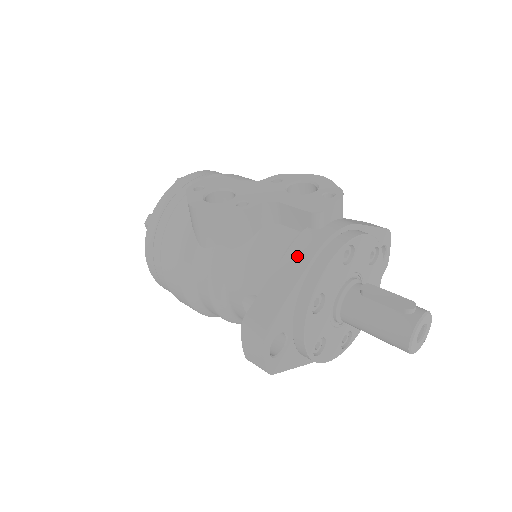
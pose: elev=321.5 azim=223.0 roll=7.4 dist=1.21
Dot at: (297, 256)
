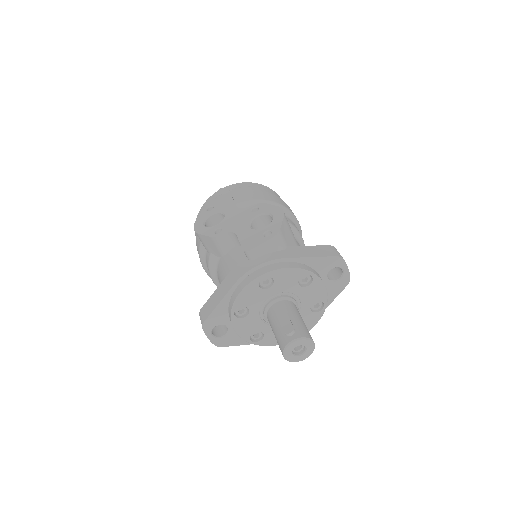
Dot at: (231, 278)
